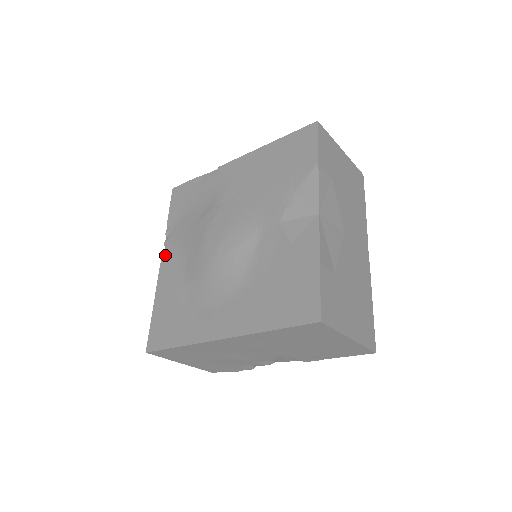
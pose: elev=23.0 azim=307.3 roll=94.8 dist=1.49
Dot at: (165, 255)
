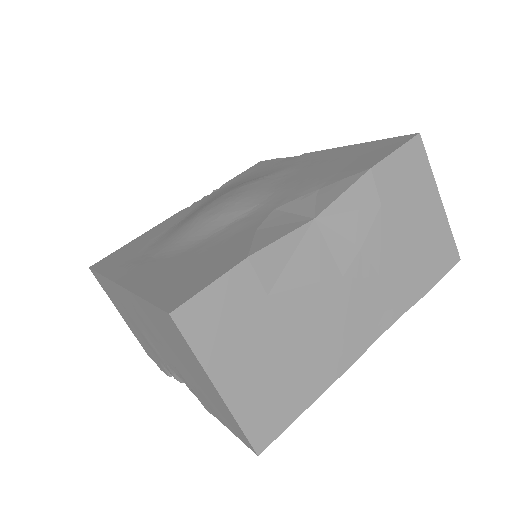
Dot at: (191, 205)
